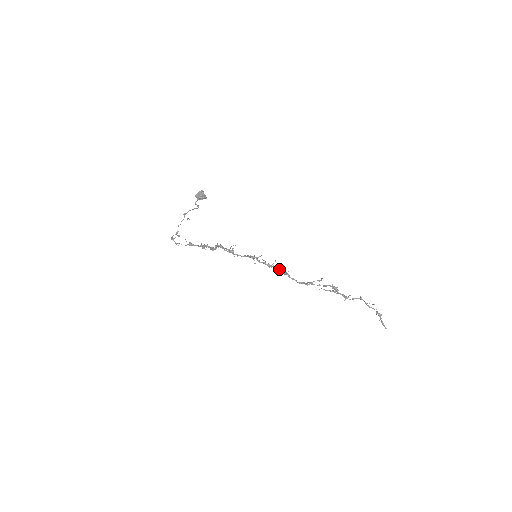
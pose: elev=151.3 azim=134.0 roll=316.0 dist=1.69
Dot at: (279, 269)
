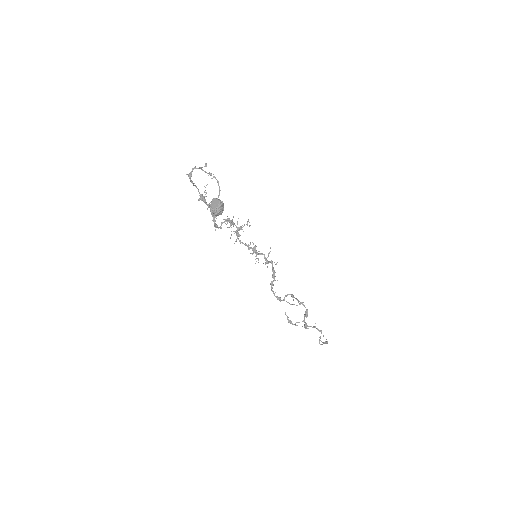
Dot at: occluded
